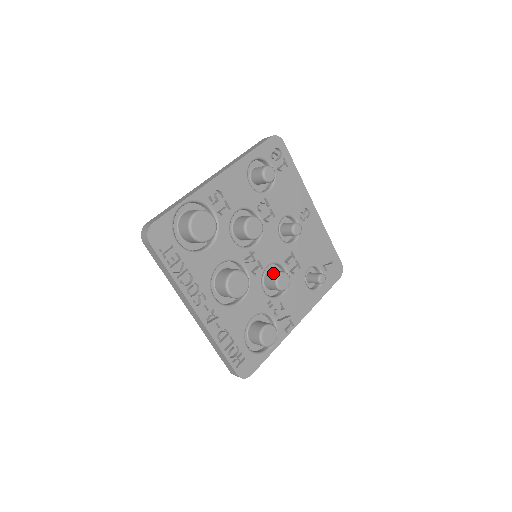
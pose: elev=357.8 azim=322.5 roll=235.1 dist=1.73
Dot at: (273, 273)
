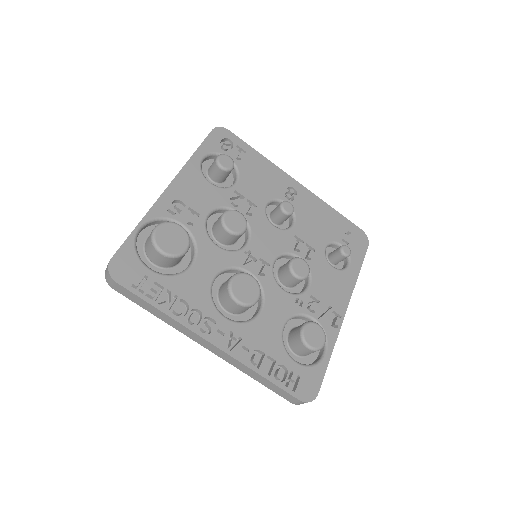
Dot at: (284, 265)
